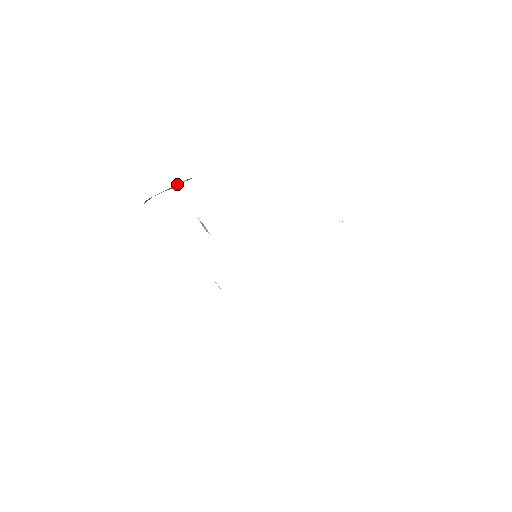
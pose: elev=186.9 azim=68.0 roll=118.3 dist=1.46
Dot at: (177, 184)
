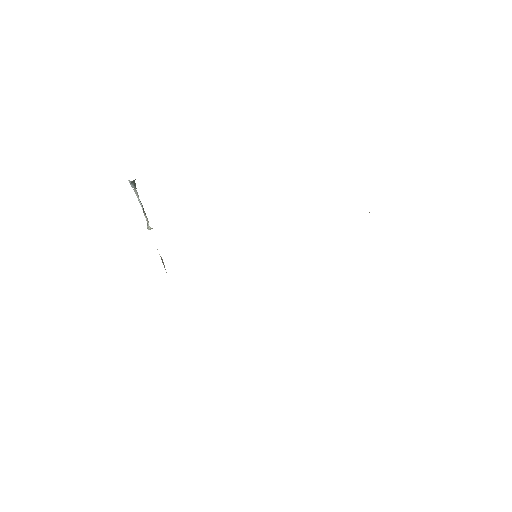
Dot at: occluded
